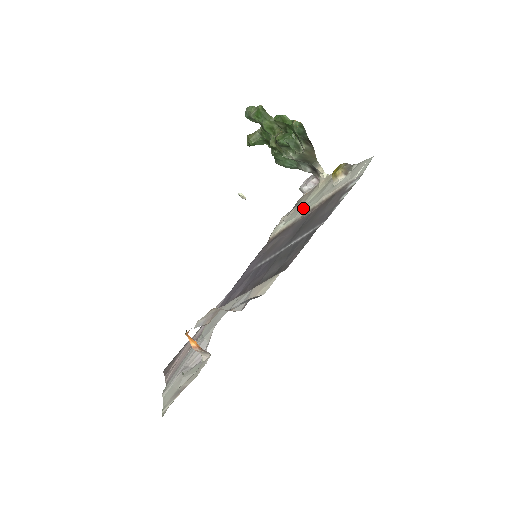
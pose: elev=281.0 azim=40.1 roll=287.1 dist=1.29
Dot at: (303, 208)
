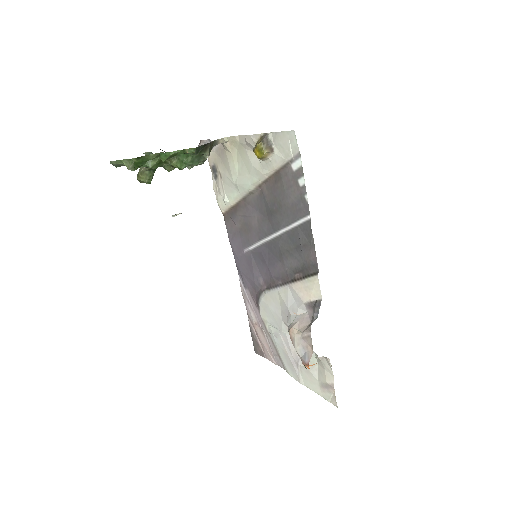
Dot at: (242, 185)
